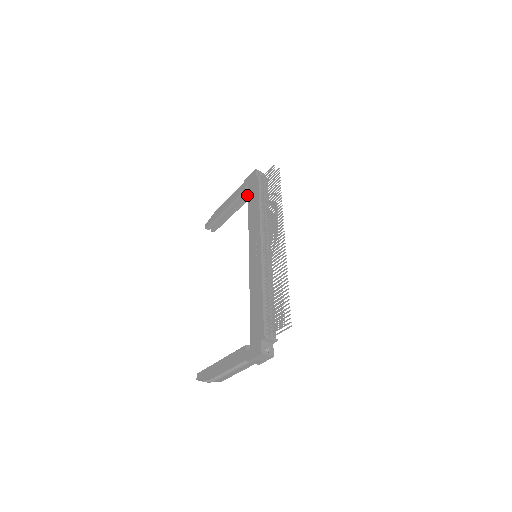
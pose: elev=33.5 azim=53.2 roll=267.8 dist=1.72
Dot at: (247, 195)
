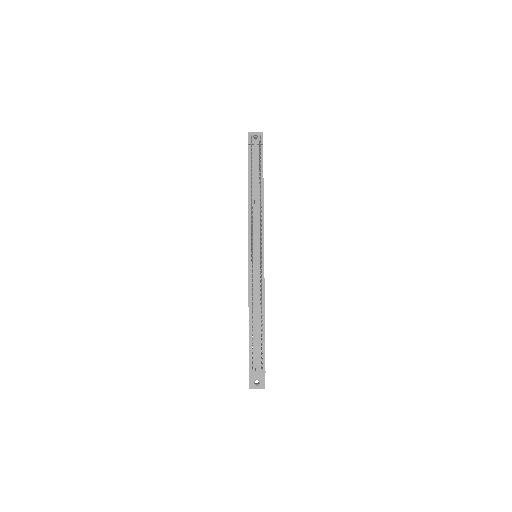
Dot at: occluded
